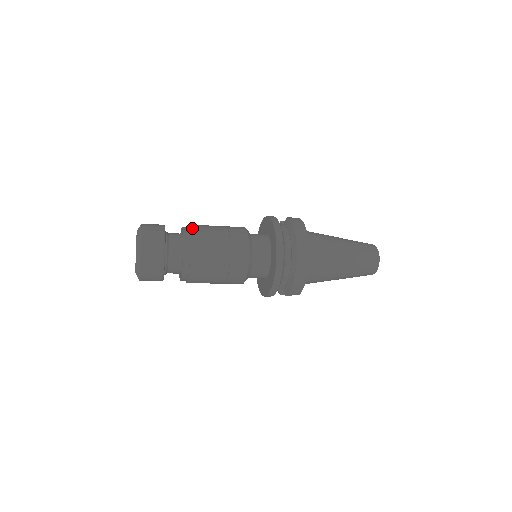
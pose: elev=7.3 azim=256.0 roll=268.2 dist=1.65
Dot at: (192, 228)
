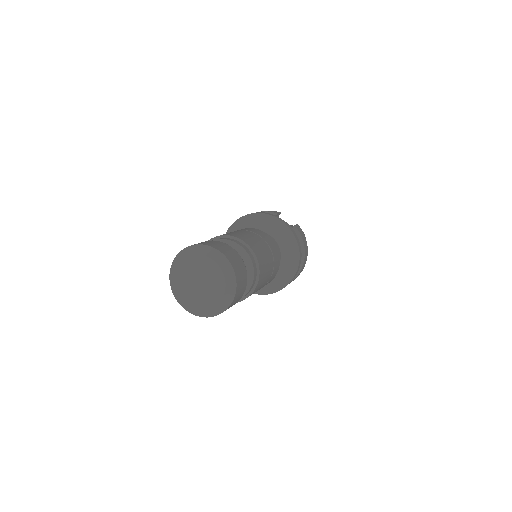
Dot at: (259, 259)
